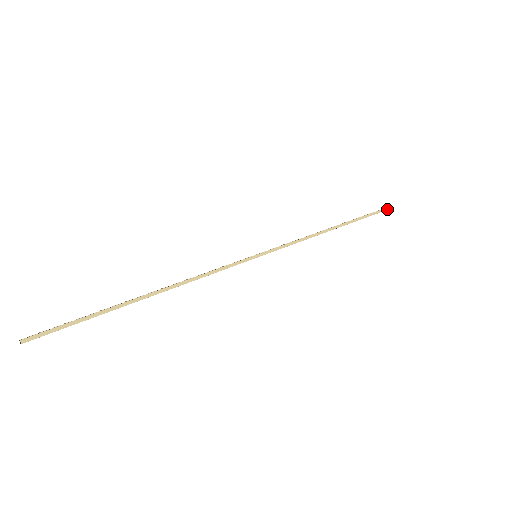
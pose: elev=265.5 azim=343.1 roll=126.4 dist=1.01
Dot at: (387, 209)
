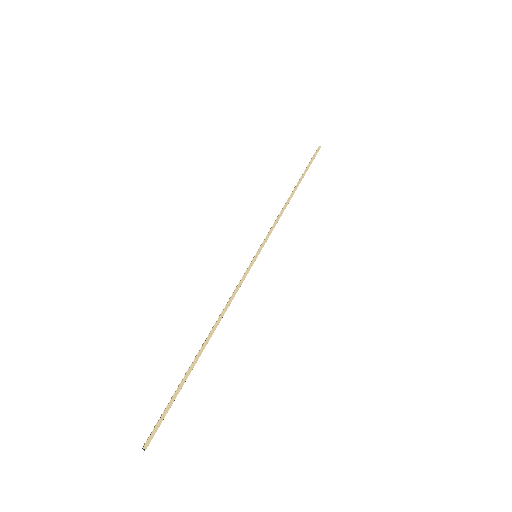
Dot at: (319, 148)
